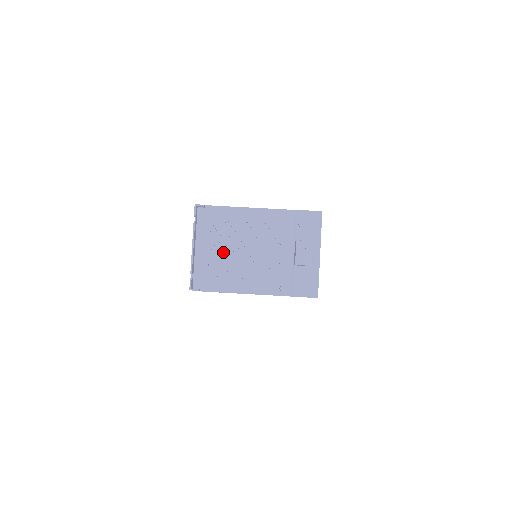
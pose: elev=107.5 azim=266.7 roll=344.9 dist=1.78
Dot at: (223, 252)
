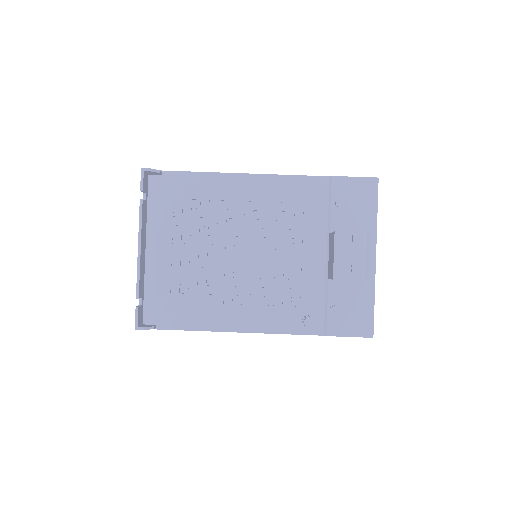
Dot at: (197, 256)
